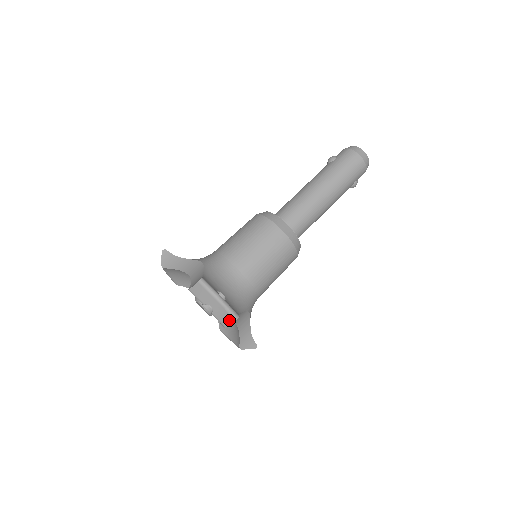
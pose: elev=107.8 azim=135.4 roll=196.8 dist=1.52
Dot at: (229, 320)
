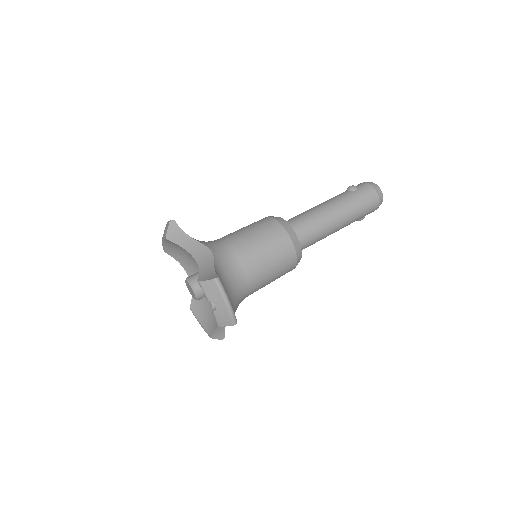
Dot at: (227, 323)
